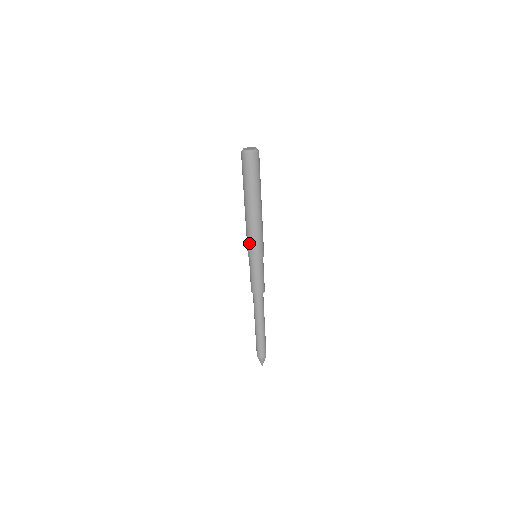
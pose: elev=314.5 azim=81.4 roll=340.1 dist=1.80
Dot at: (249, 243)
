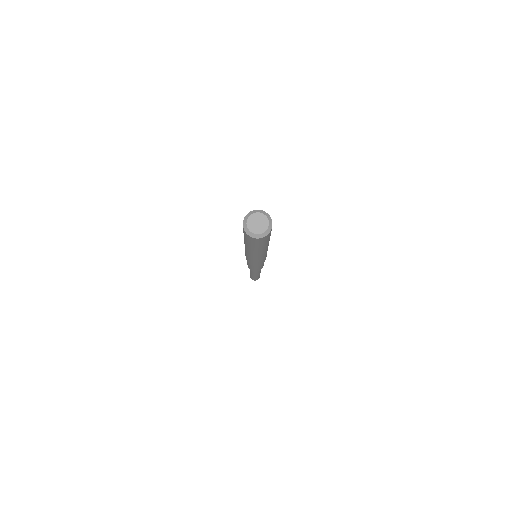
Dot at: (249, 260)
